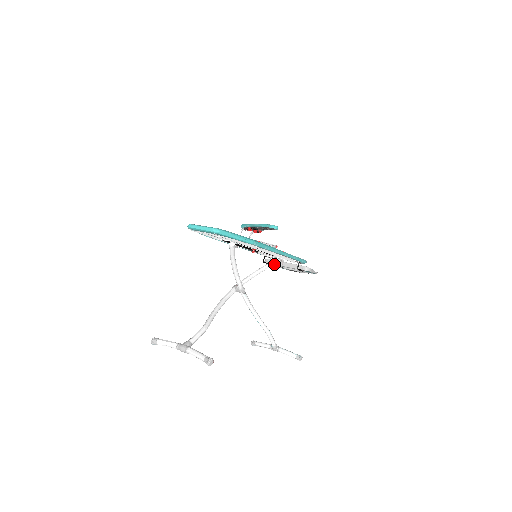
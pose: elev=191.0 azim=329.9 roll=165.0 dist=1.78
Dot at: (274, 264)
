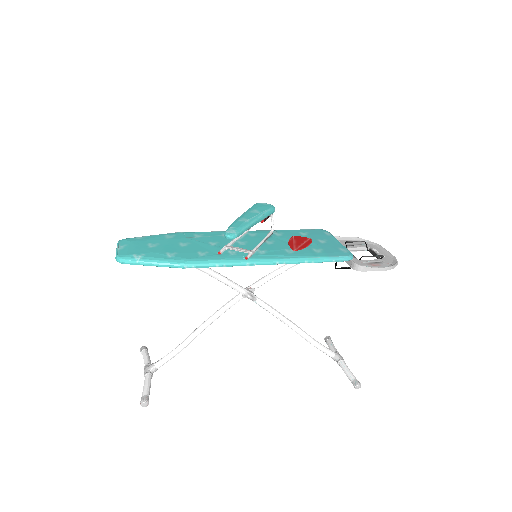
Dot at: occluded
